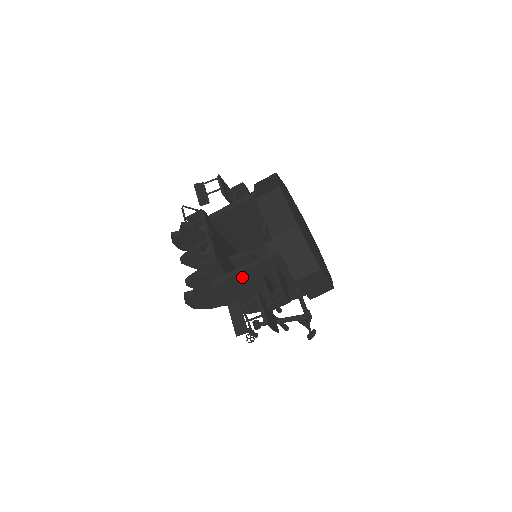
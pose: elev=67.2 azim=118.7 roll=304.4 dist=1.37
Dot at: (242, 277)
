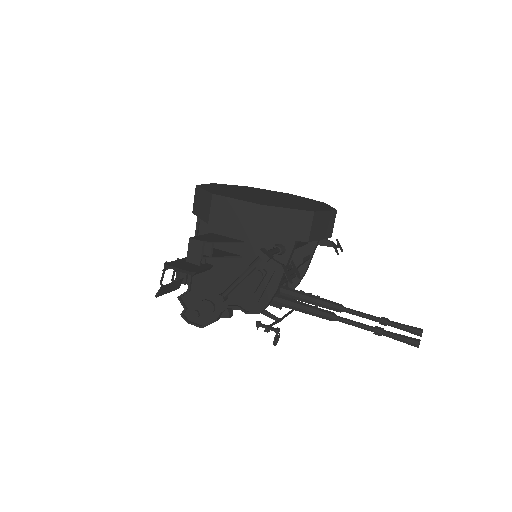
Dot at: occluded
